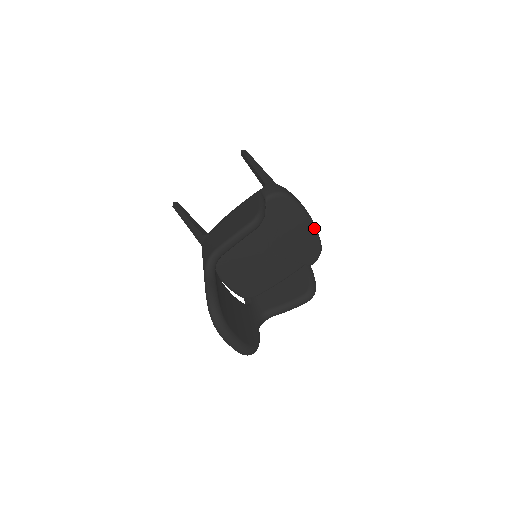
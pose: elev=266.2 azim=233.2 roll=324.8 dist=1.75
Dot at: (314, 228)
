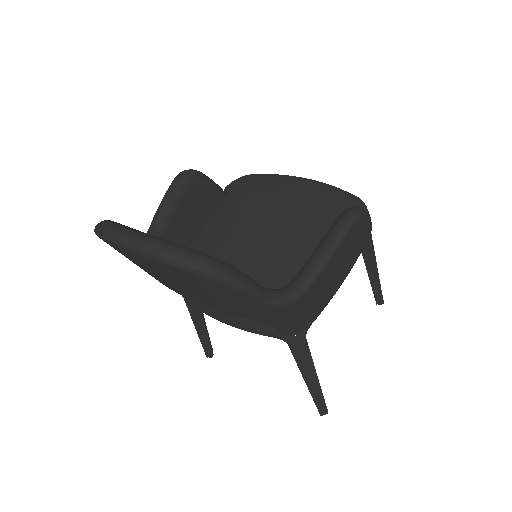
Dot at: (319, 183)
